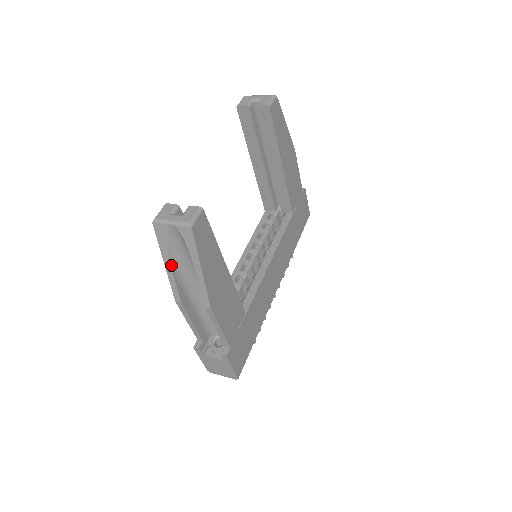
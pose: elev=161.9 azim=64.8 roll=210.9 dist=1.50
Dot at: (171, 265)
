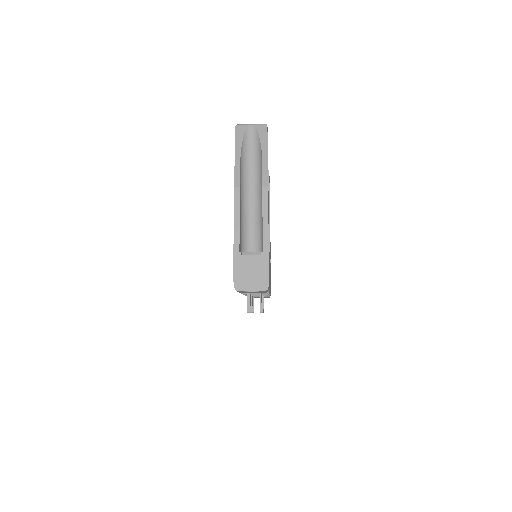
Dot at: (240, 156)
